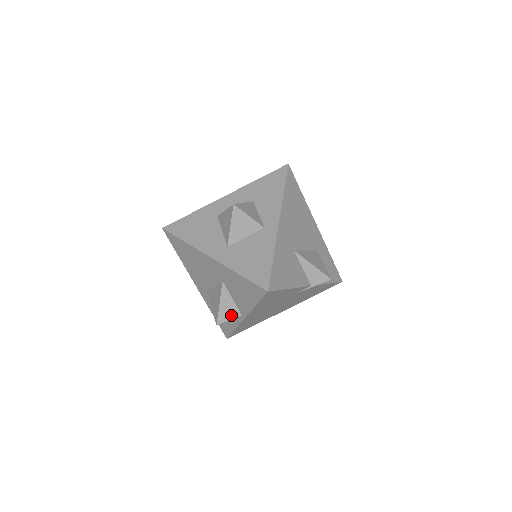
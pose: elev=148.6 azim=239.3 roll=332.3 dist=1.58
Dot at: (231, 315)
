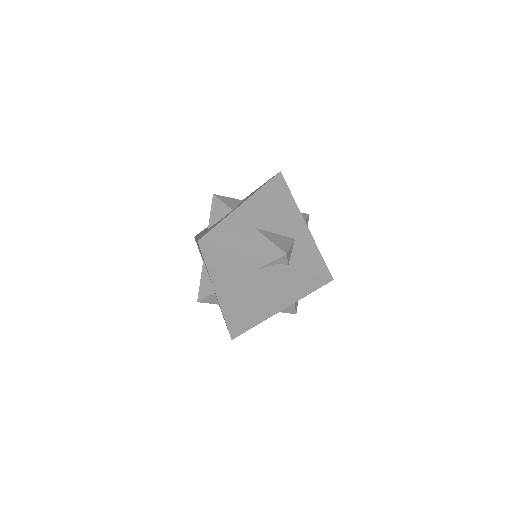
Dot at: (208, 292)
